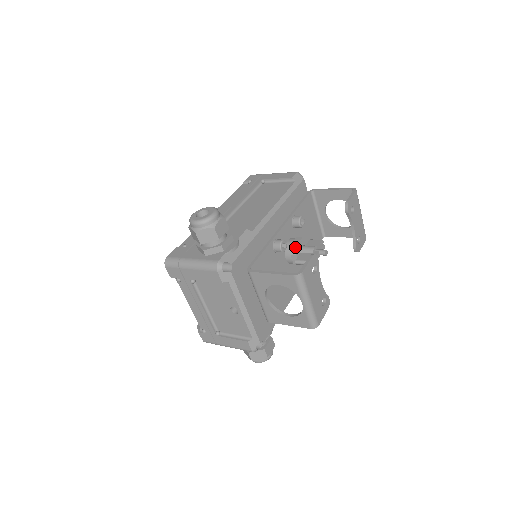
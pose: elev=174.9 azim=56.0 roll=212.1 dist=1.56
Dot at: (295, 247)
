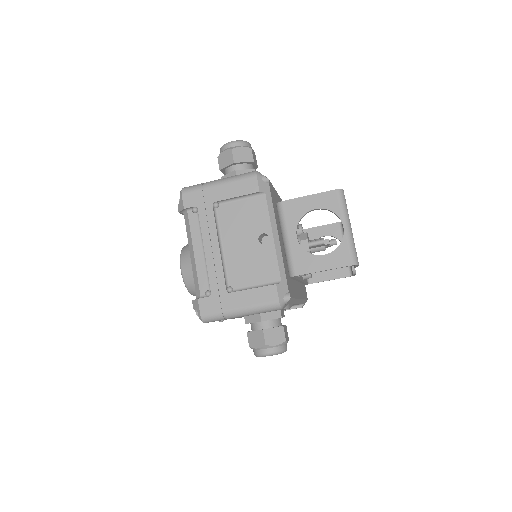
Dot at: (304, 235)
